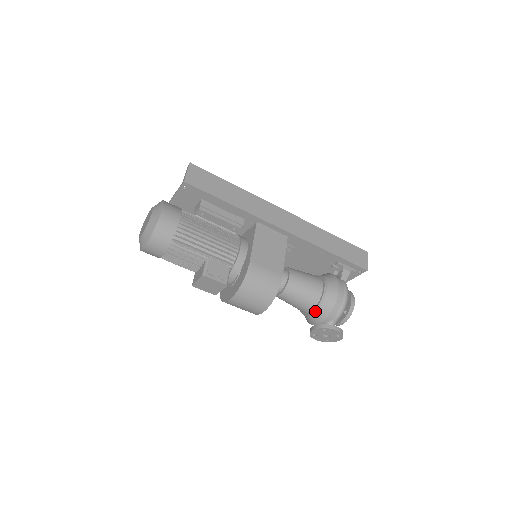
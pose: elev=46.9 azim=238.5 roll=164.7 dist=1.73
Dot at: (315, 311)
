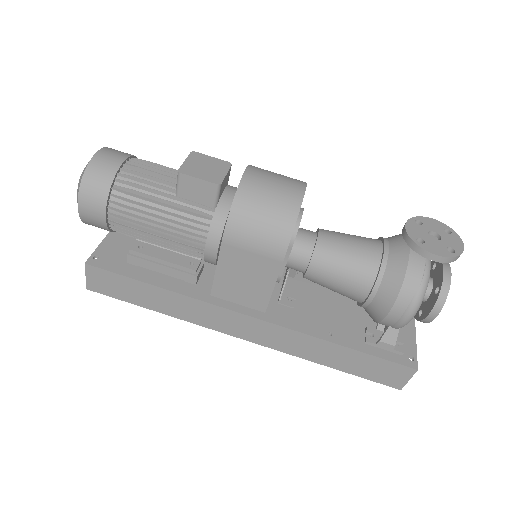
Dot at: (386, 241)
